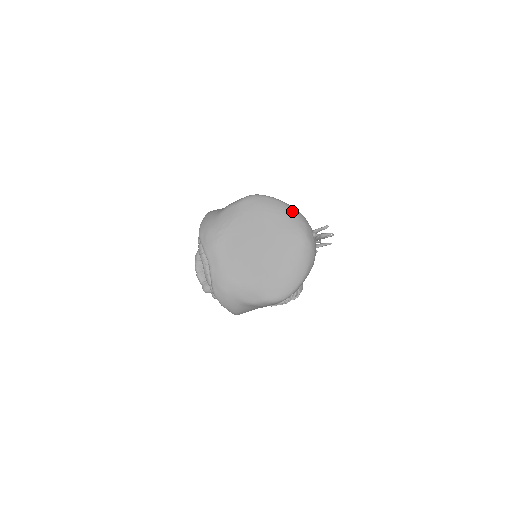
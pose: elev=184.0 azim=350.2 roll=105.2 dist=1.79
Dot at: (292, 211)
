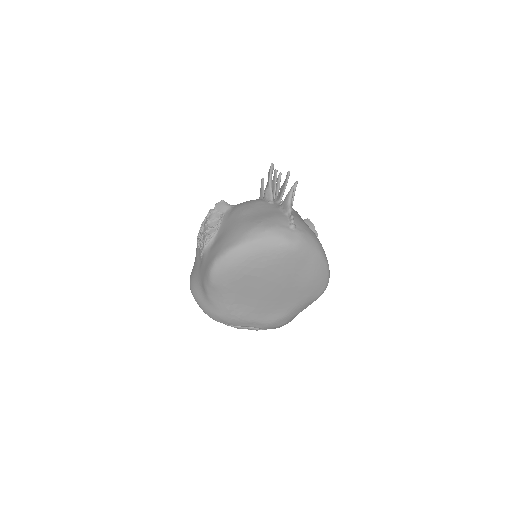
Dot at: (258, 243)
